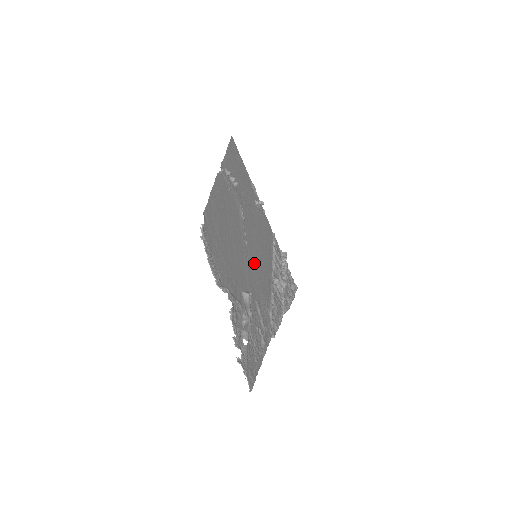
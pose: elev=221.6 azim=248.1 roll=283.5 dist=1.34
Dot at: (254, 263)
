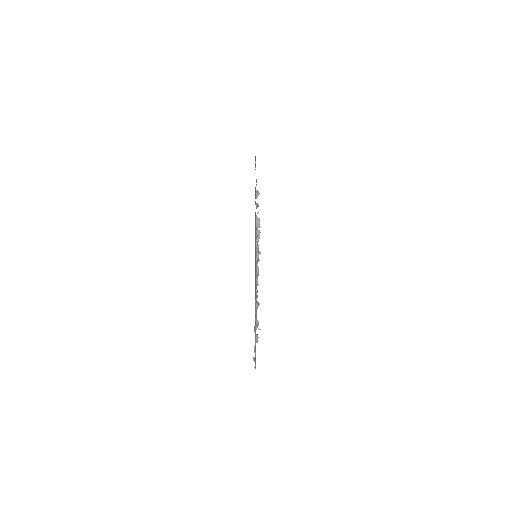
Dot at: occluded
